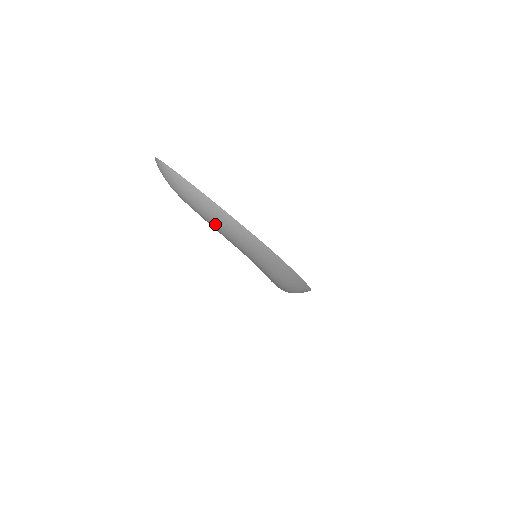
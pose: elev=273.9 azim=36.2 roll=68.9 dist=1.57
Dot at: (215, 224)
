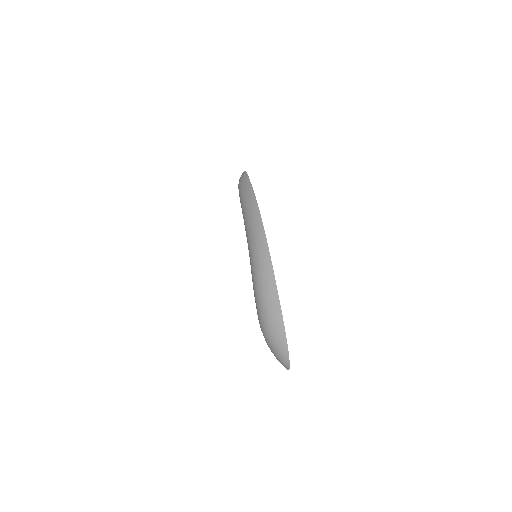
Dot at: (242, 197)
